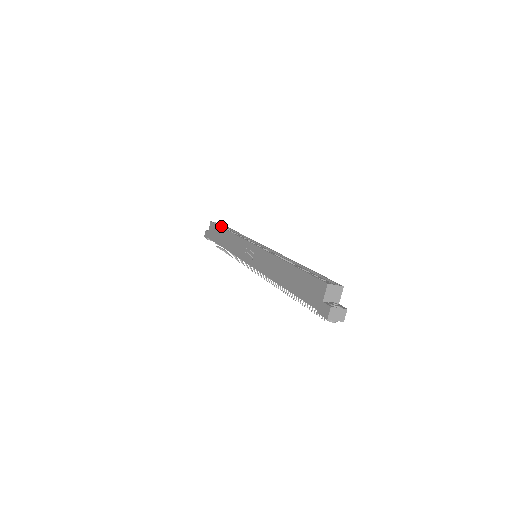
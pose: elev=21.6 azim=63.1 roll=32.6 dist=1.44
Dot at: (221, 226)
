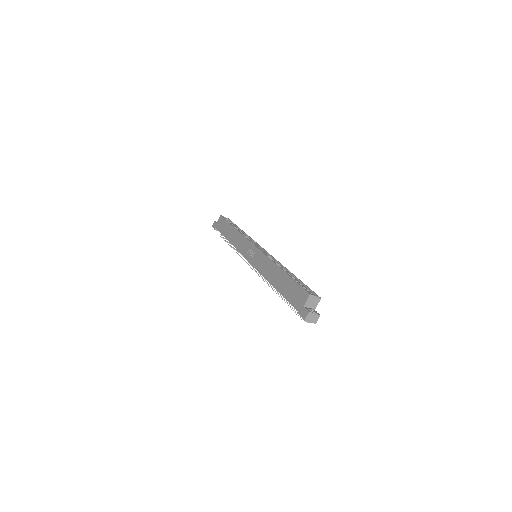
Dot at: (229, 221)
